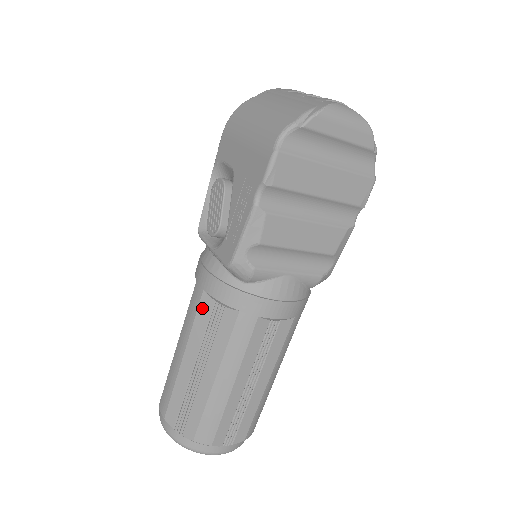
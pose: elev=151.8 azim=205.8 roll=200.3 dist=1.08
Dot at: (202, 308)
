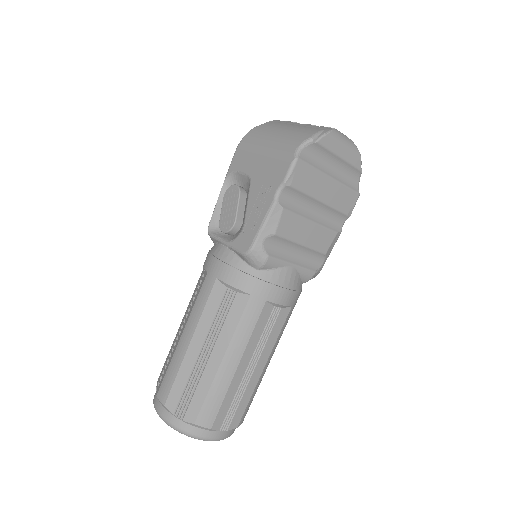
Dot at: (214, 295)
